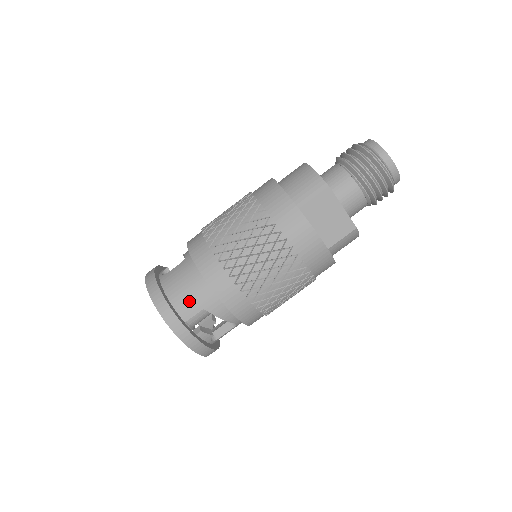
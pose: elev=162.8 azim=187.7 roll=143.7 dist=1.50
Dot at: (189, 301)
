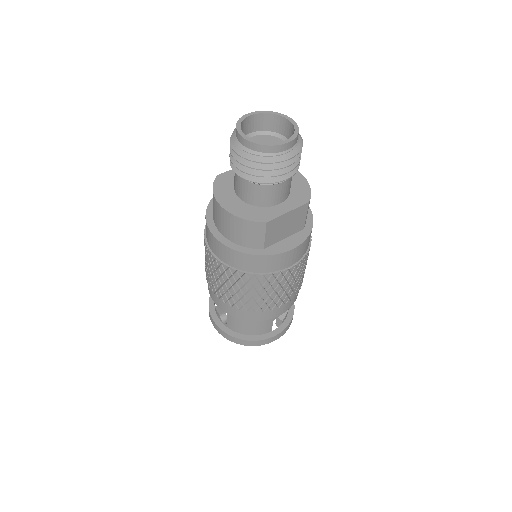
Dot at: (262, 327)
